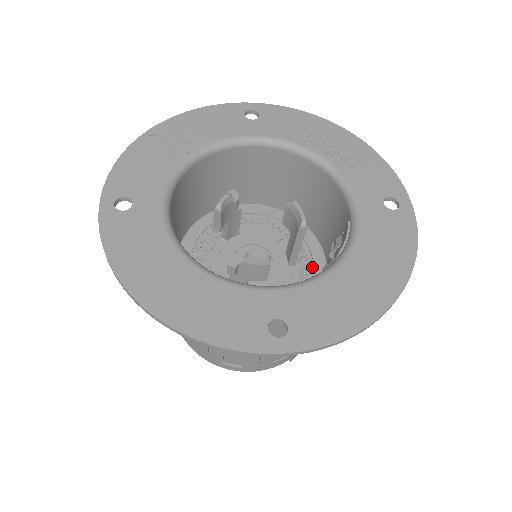
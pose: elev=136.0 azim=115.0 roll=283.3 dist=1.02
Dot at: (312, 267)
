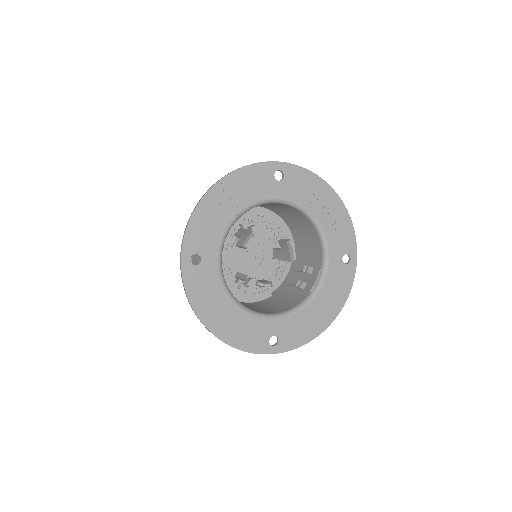
Dot at: occluded
